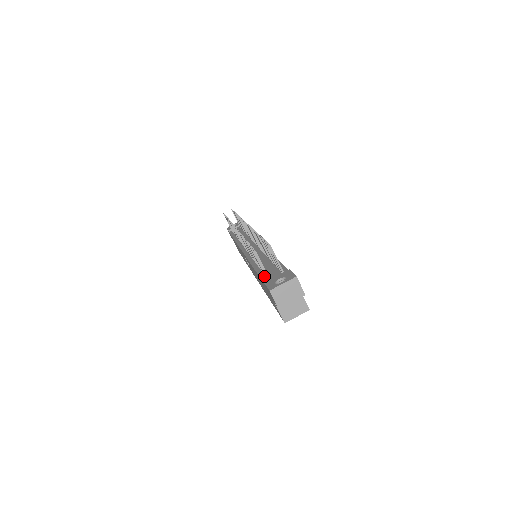
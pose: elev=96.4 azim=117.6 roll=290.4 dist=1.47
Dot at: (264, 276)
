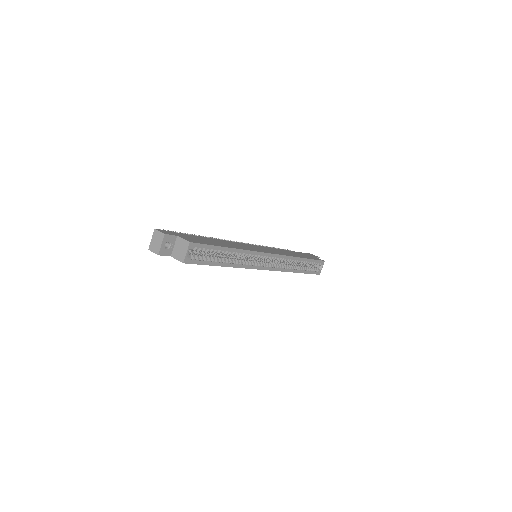
Dot at: occluded
